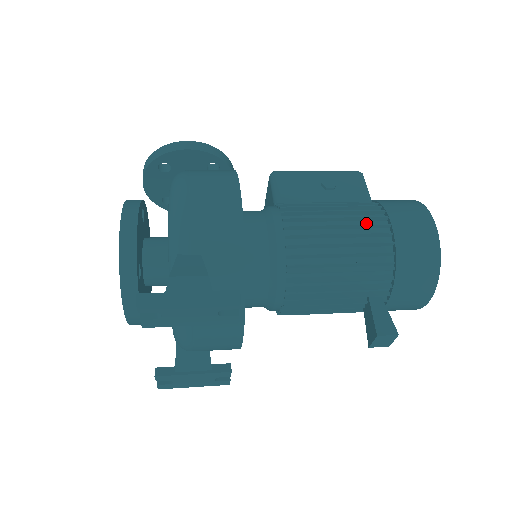
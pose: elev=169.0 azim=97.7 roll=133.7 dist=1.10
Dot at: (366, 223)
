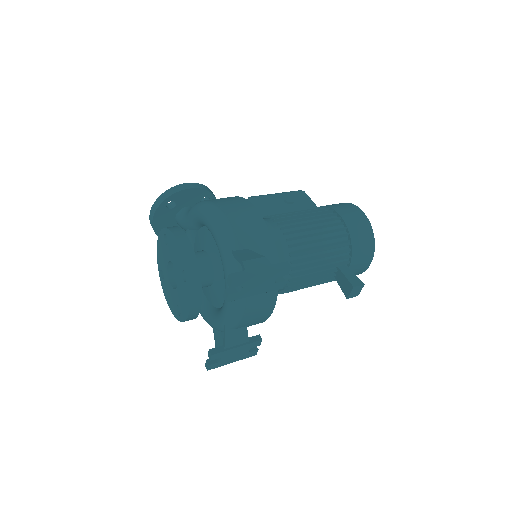
Dot at: occluded
